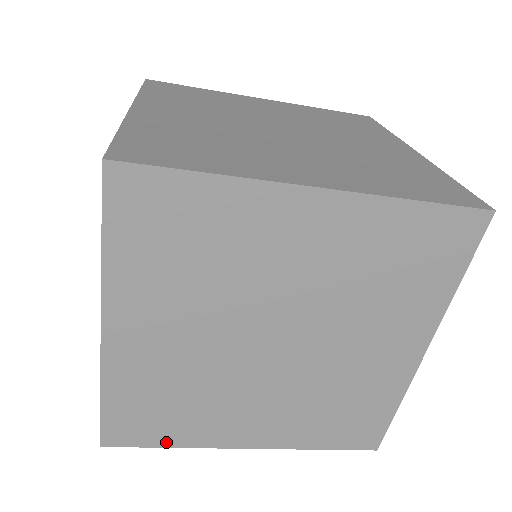
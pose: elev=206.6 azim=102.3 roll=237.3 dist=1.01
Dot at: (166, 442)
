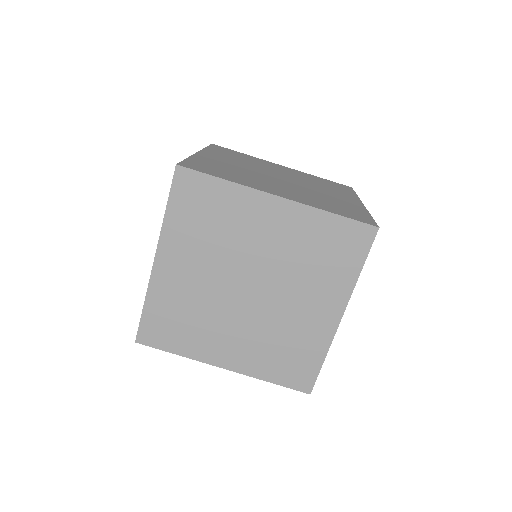
Dot at: (174, 349)
